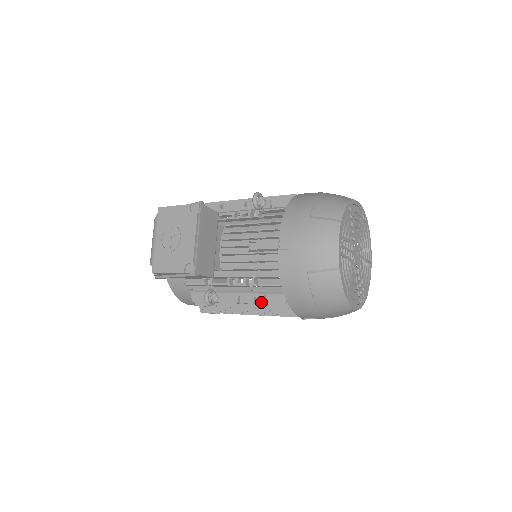
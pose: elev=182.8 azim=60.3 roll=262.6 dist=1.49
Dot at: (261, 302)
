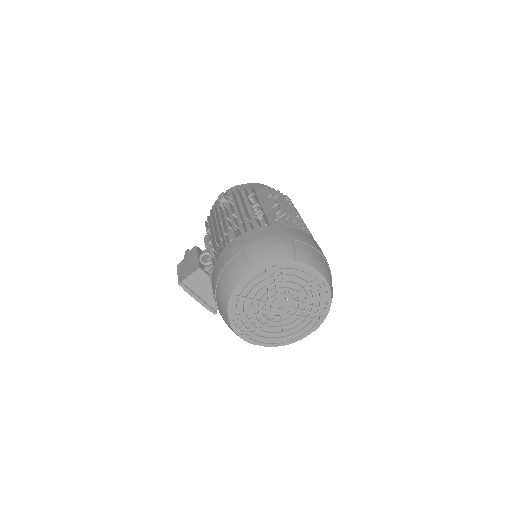
Dot at: occluded
